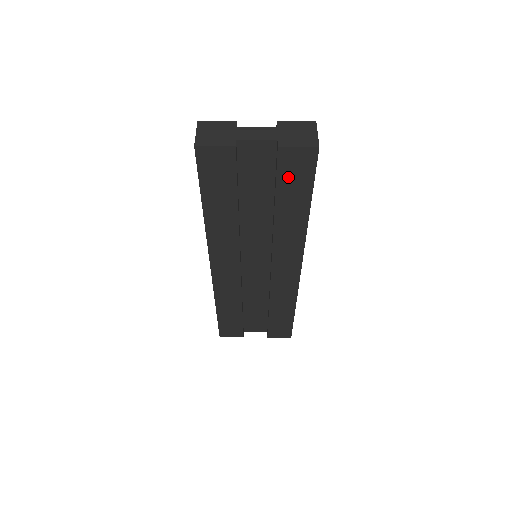
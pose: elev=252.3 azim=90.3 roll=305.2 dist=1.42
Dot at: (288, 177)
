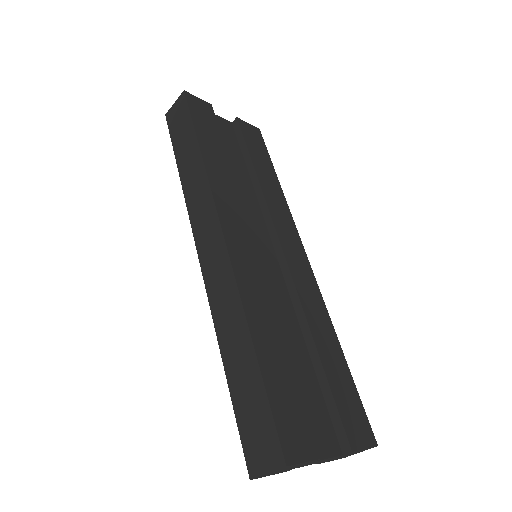
Dot at: occluded
